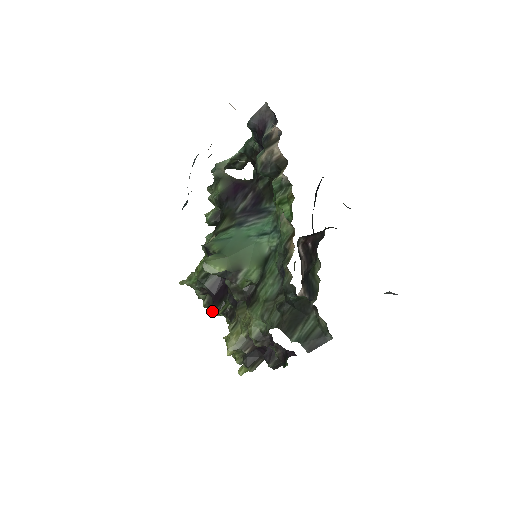
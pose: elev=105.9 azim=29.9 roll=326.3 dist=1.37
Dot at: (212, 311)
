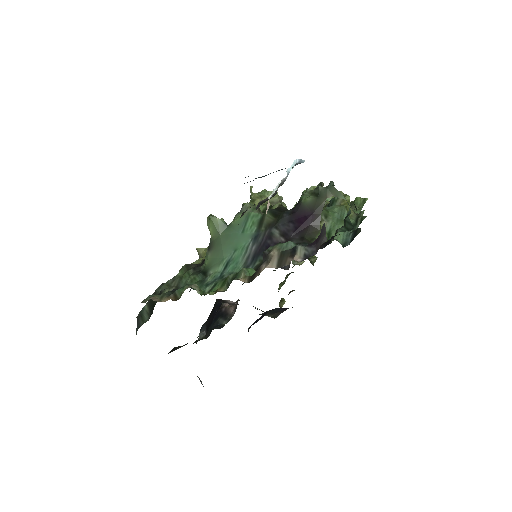
Dot at: occluded
